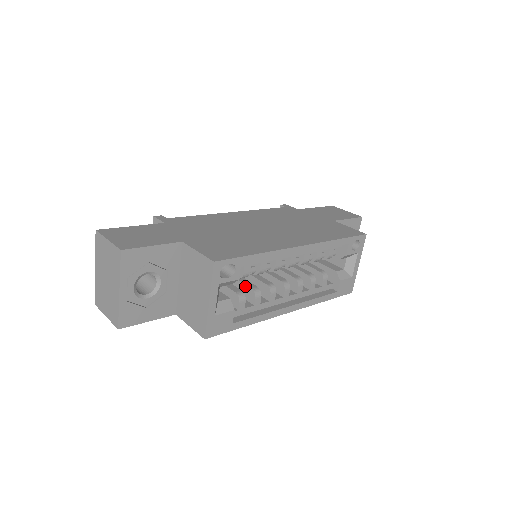
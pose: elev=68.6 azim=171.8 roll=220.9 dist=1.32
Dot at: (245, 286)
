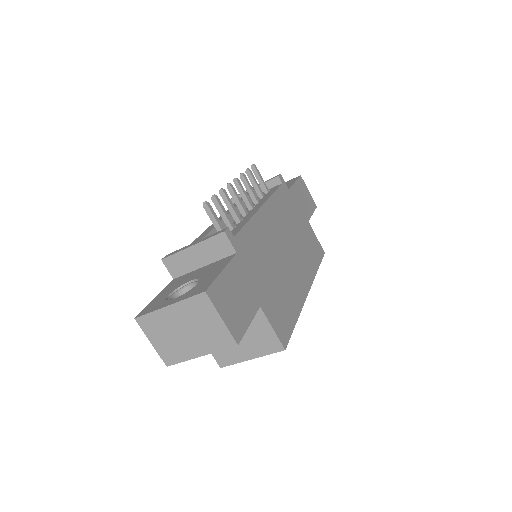
Dot at: occluded
